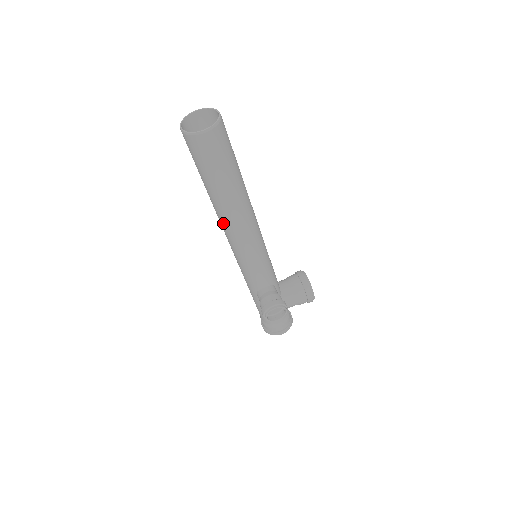
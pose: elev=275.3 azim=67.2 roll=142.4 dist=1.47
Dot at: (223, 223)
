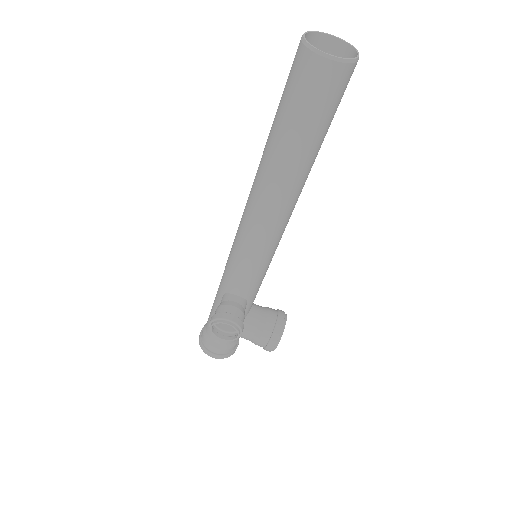
Dot at: (254, 188)
